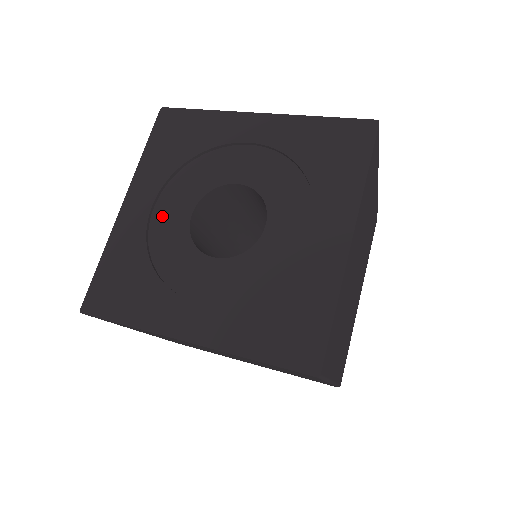
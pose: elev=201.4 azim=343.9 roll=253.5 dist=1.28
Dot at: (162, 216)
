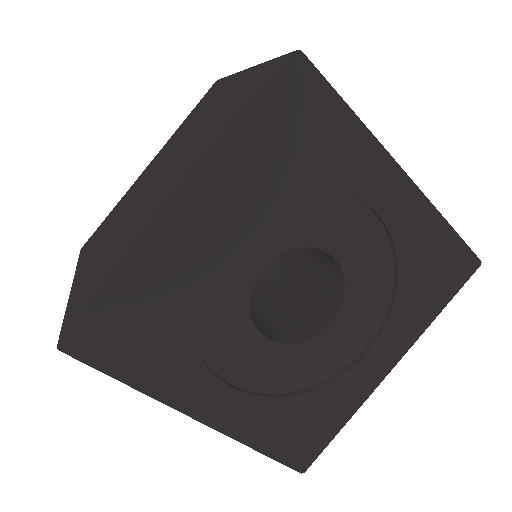
Dot at: (224, 251)
